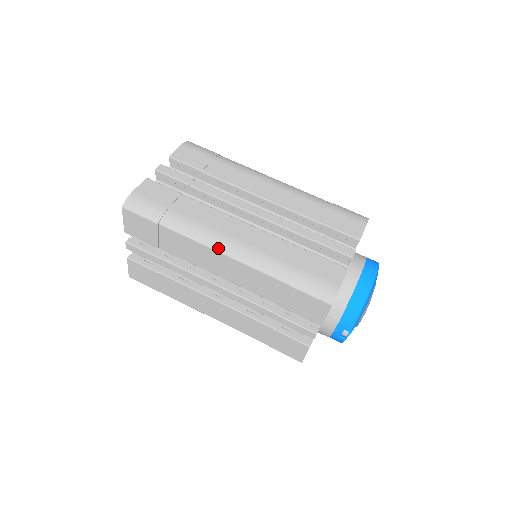
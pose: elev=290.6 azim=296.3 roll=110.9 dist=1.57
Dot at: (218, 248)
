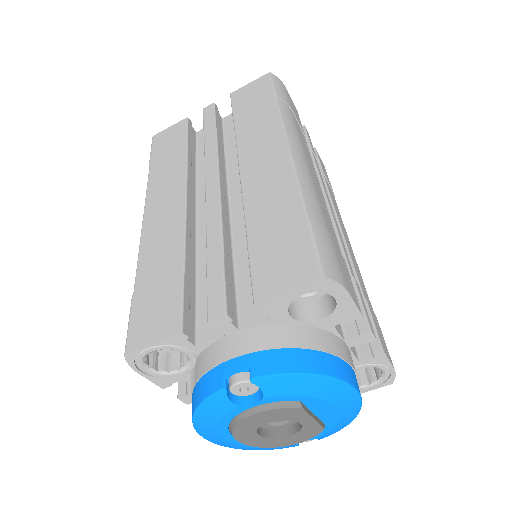
Dot at: (292, 144)
